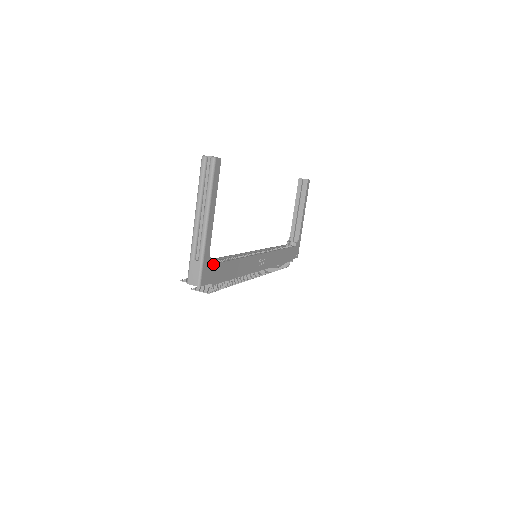
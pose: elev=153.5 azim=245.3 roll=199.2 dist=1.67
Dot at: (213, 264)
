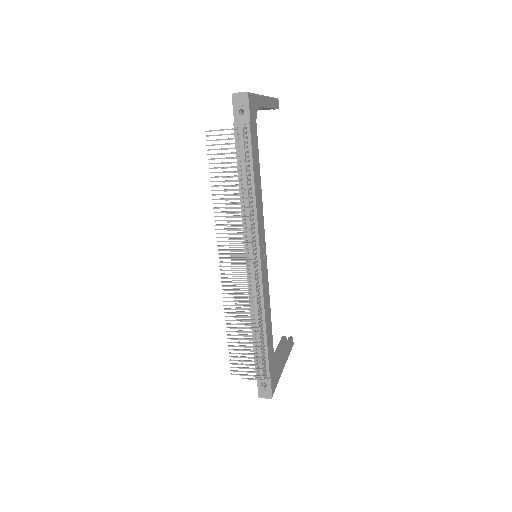
Dot at: occluded
